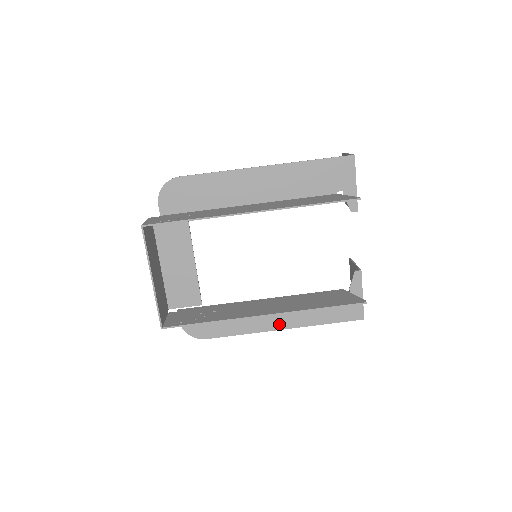
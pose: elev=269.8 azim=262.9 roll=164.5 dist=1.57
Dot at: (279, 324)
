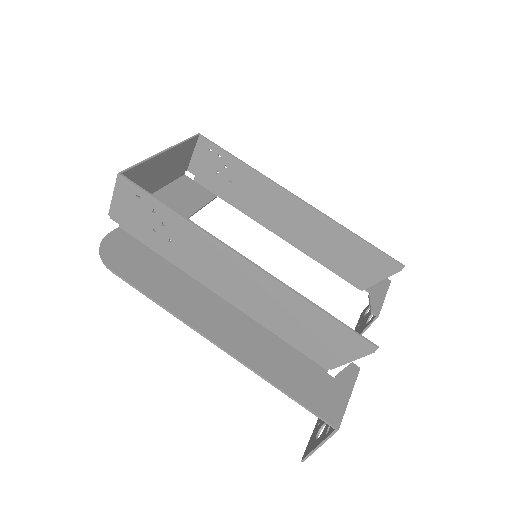
Dot at: (220, 336)
